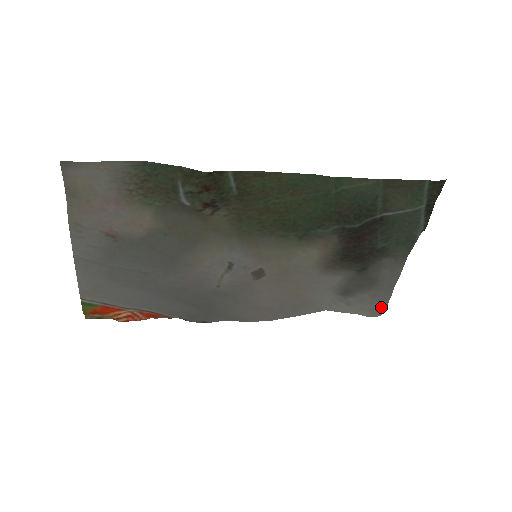
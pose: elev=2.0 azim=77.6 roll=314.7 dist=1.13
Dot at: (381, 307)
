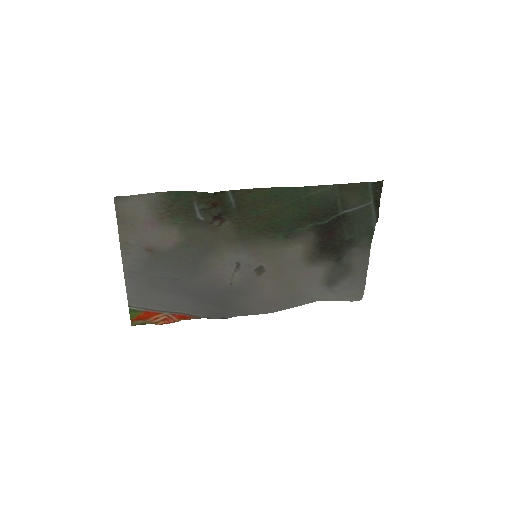
Dot at: (360, 291)
